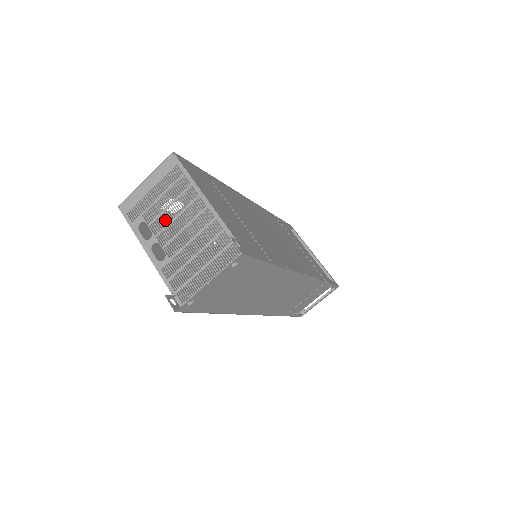
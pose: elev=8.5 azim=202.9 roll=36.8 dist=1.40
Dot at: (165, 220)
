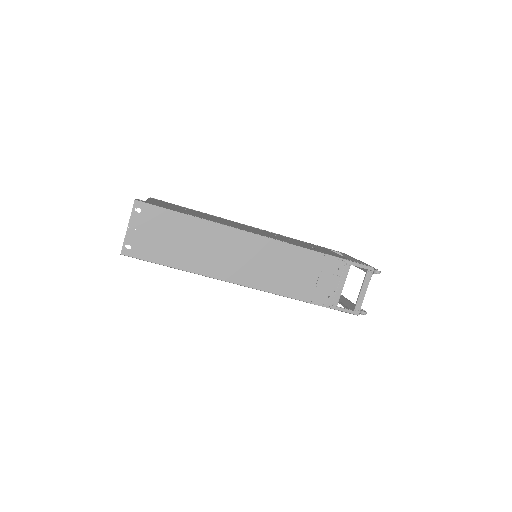
Dot at: occluded
